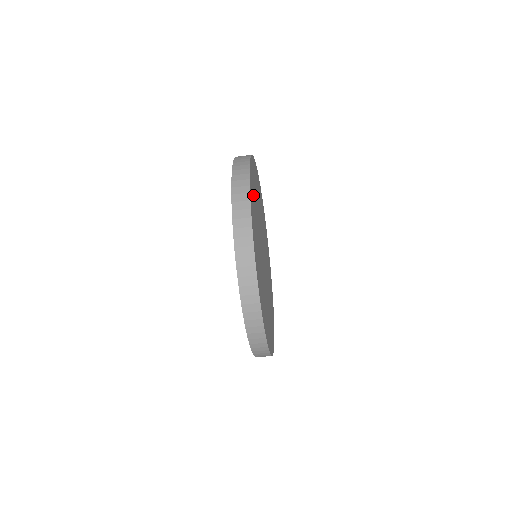
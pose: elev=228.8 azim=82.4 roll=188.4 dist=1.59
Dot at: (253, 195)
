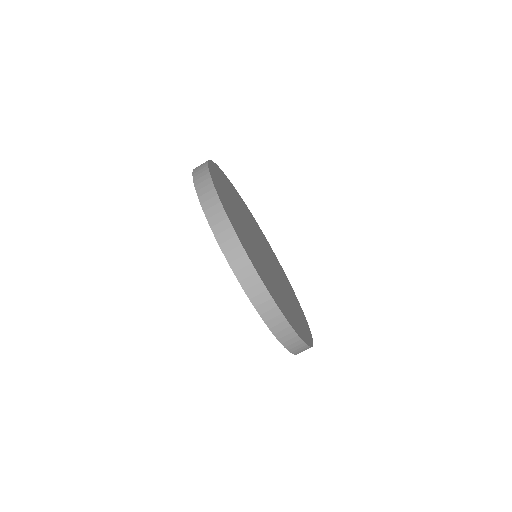
Dot at: (221, 184)
